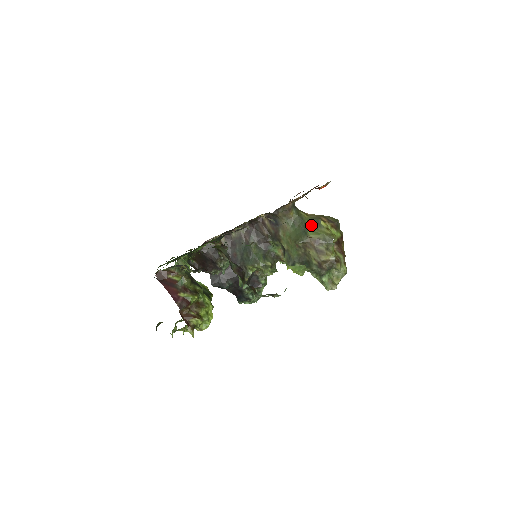
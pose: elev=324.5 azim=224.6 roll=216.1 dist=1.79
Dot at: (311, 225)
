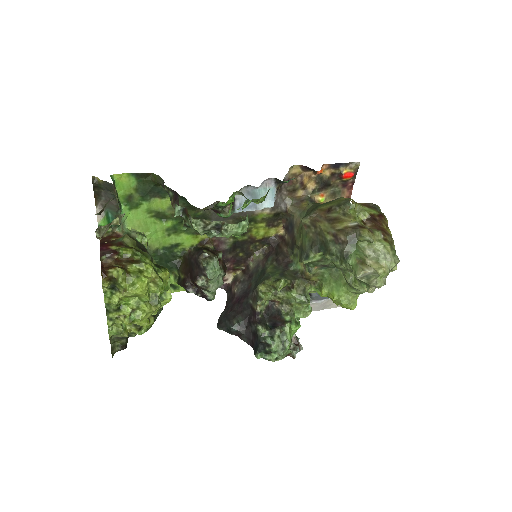
Dot at: (326, 203)
